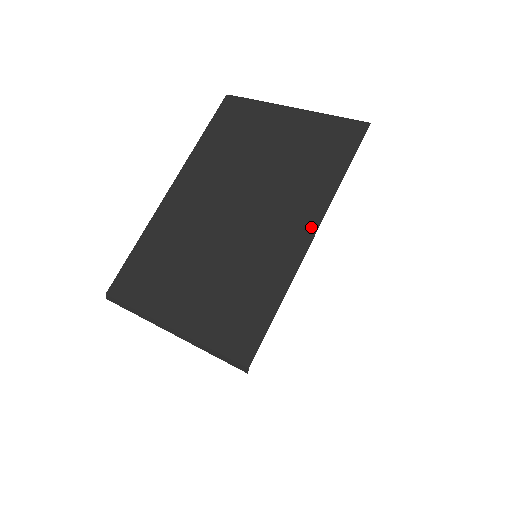
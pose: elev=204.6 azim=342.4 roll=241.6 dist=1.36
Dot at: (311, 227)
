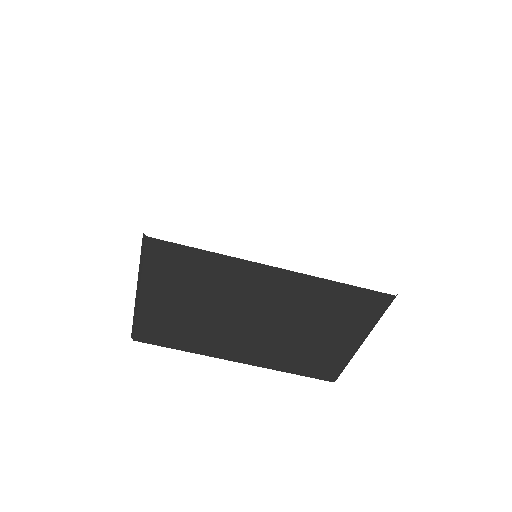
Dot at: occluded
